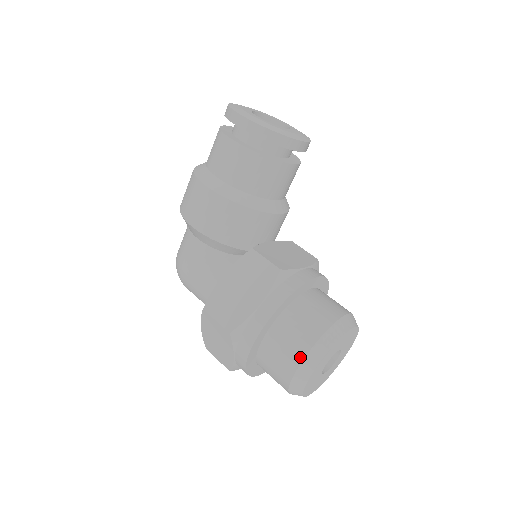
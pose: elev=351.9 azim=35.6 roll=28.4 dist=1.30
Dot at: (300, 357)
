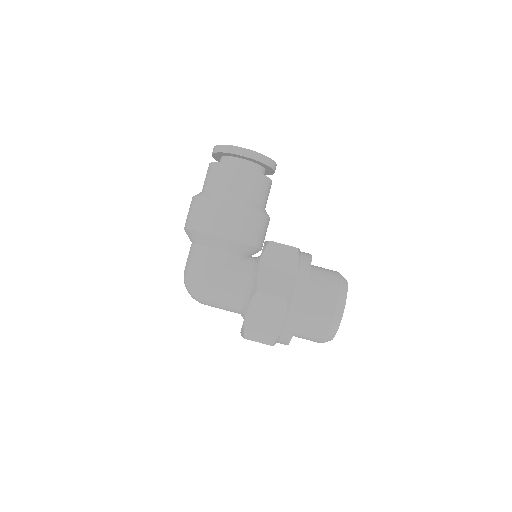
Dot at: (335, 300)
